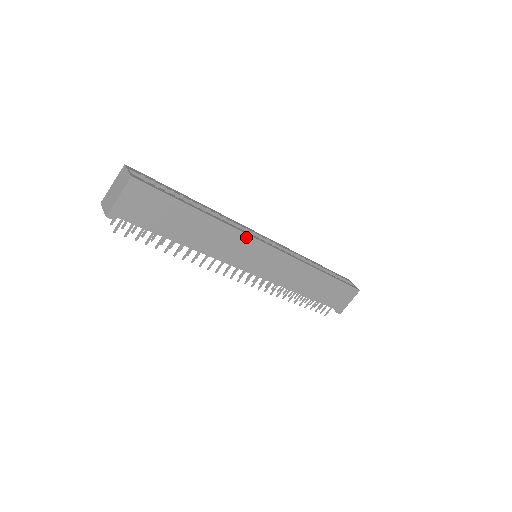
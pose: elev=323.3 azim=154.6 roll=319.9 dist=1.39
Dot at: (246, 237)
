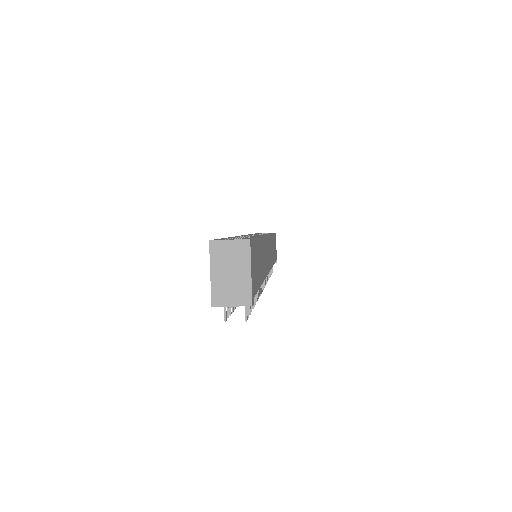
Dot at: (265, 239)
